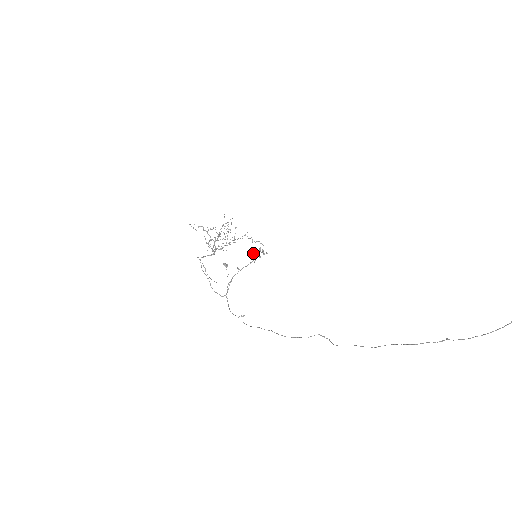
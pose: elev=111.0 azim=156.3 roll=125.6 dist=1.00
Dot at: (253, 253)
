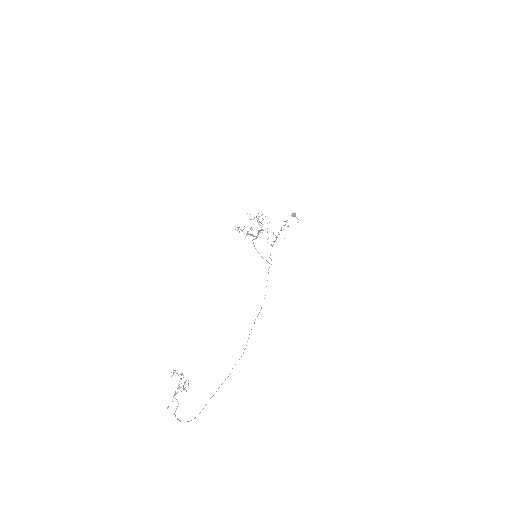
Dot at: occluded
